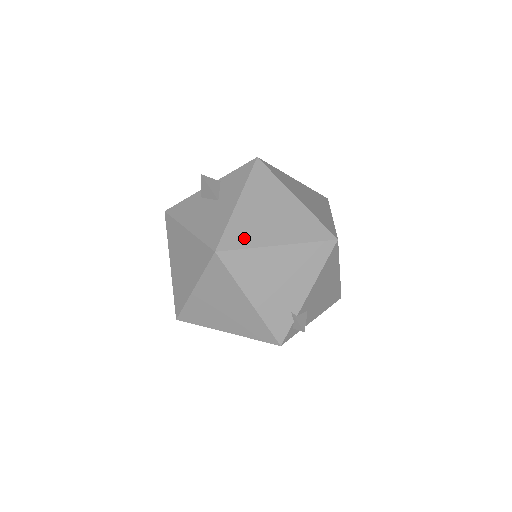
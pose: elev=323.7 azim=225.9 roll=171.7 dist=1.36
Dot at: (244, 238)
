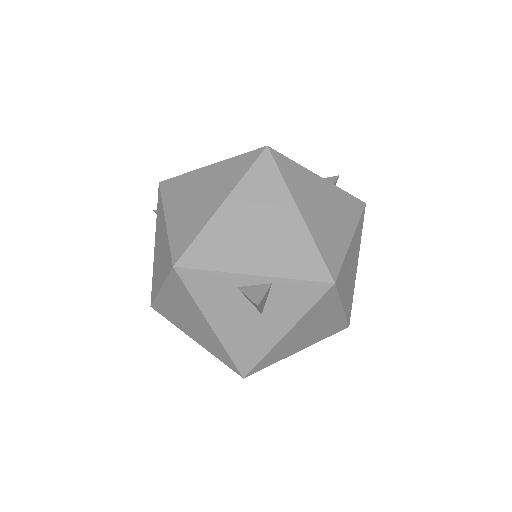
Dot at: (274, 359)
